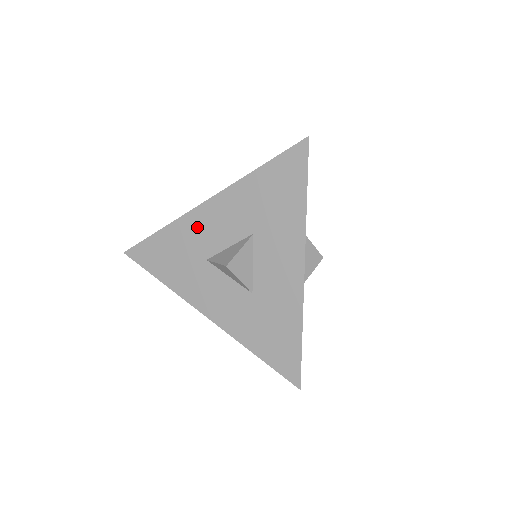
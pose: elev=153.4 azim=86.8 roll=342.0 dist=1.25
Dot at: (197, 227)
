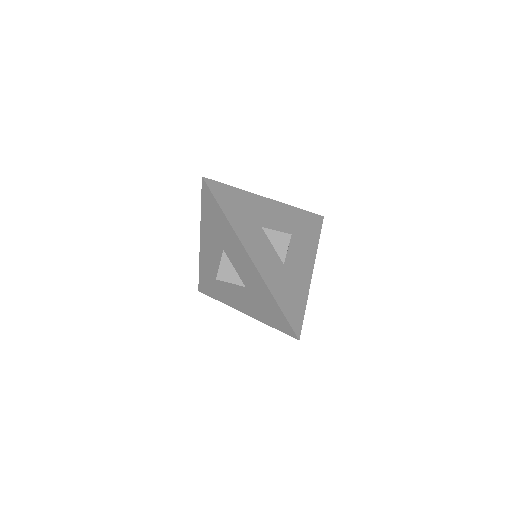
Dot at: occluded
